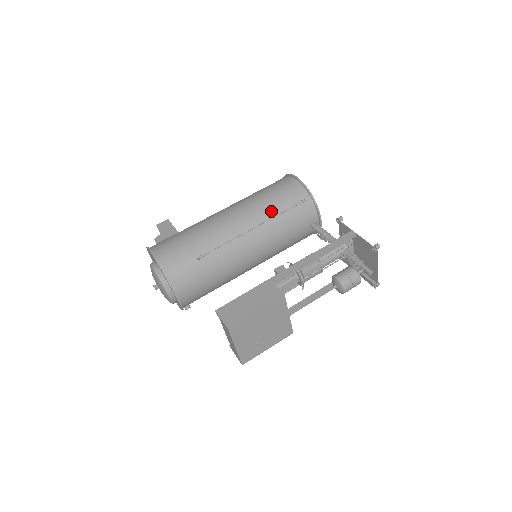
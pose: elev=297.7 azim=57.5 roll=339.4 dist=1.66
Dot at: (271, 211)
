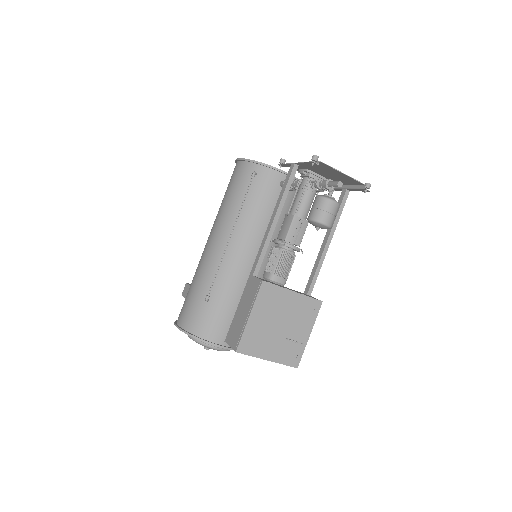
Dot at: (235, 208)
